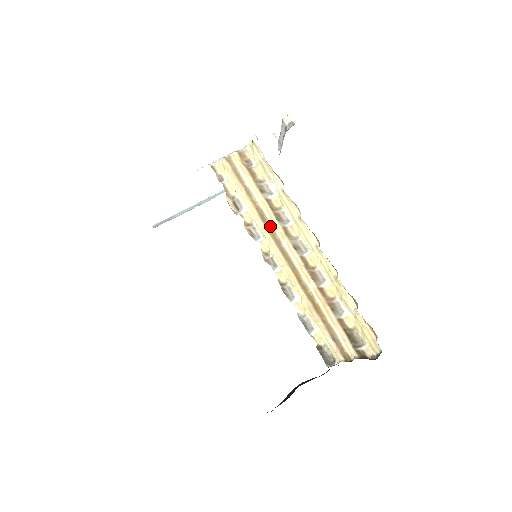
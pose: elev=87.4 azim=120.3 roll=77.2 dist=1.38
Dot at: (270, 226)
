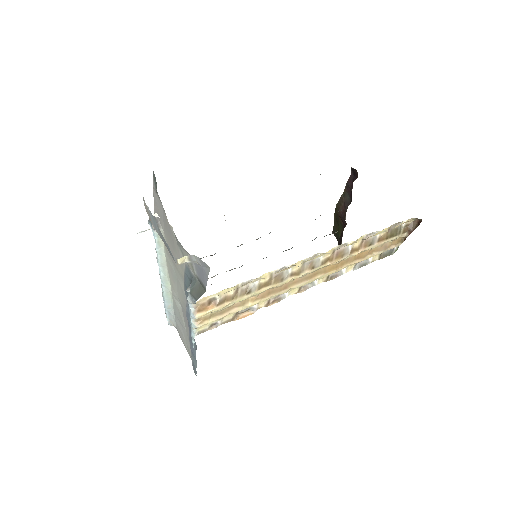
Dot at: (282, 286)
